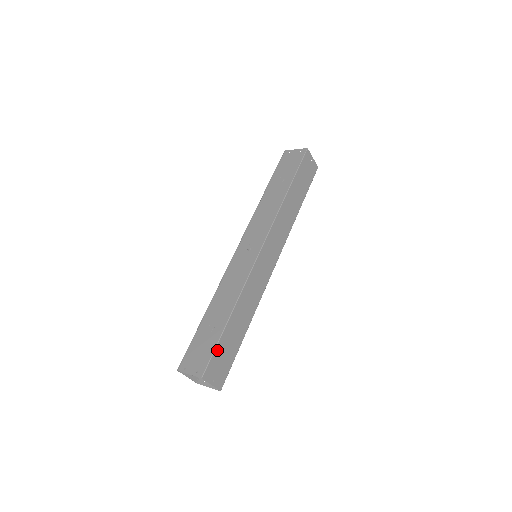
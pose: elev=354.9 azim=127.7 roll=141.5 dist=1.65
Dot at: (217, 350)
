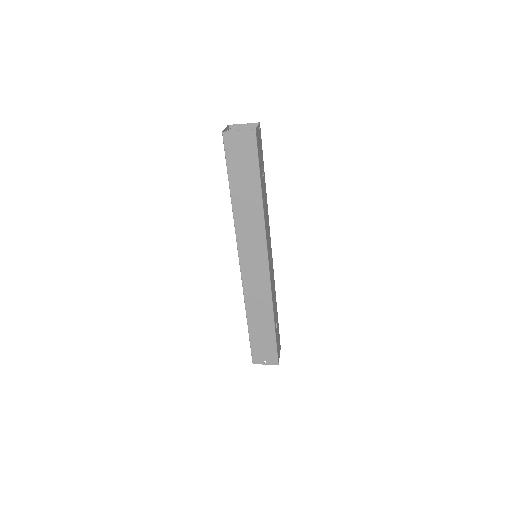
Dot at: (253, 346)
